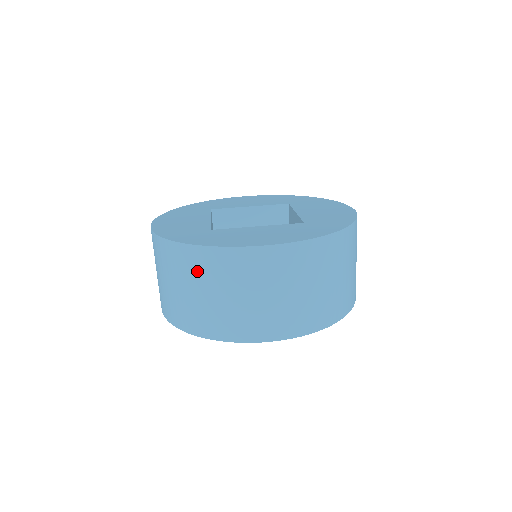
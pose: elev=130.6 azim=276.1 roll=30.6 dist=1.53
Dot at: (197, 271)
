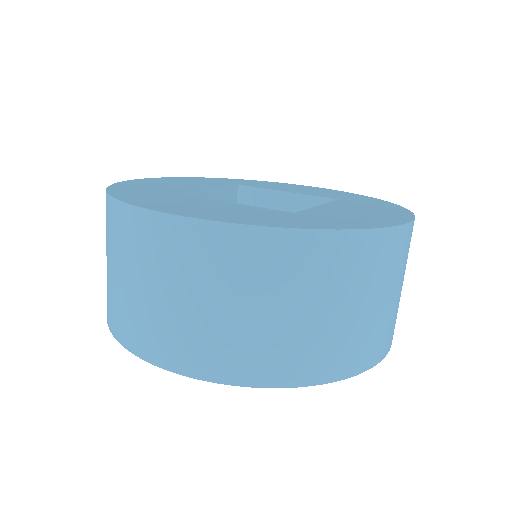
Dot at: (110, 234)
